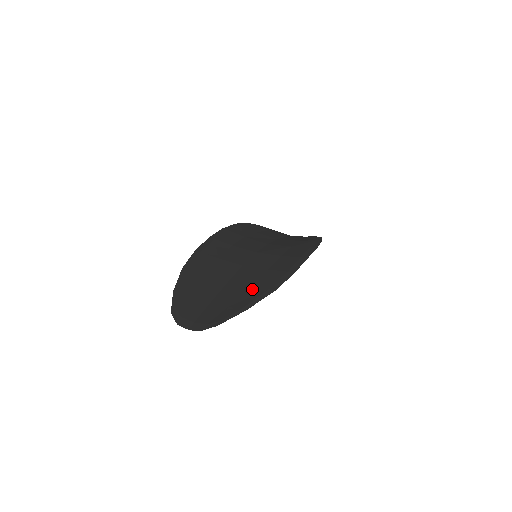
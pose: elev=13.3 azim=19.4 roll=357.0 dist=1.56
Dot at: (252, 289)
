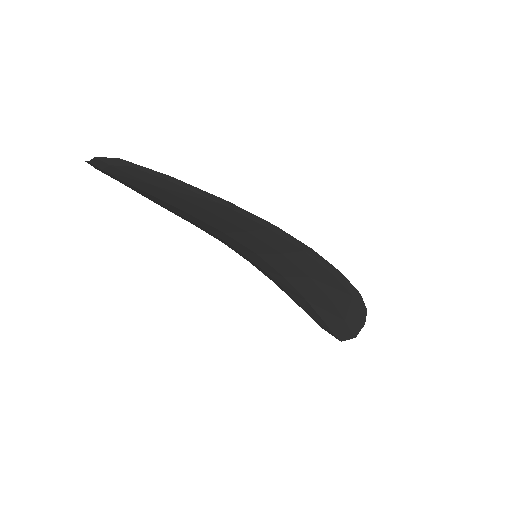
Dot at: occluded
